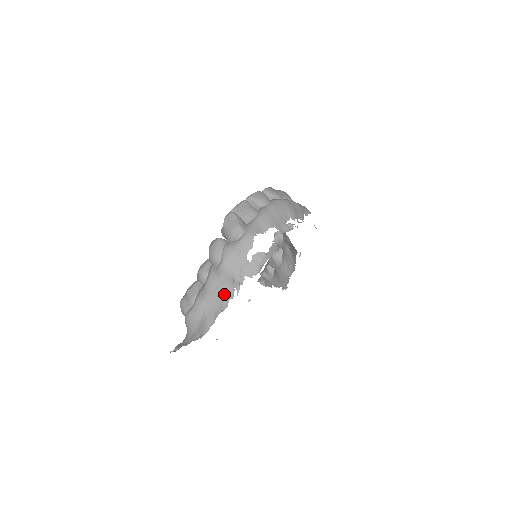
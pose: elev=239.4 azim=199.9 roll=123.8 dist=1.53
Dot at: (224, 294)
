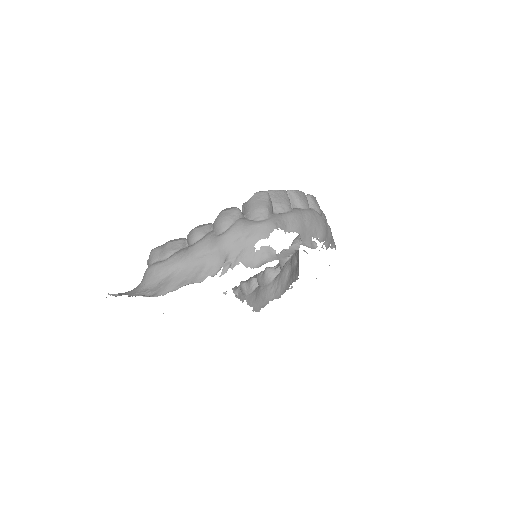
Dot at: (207, 267)
